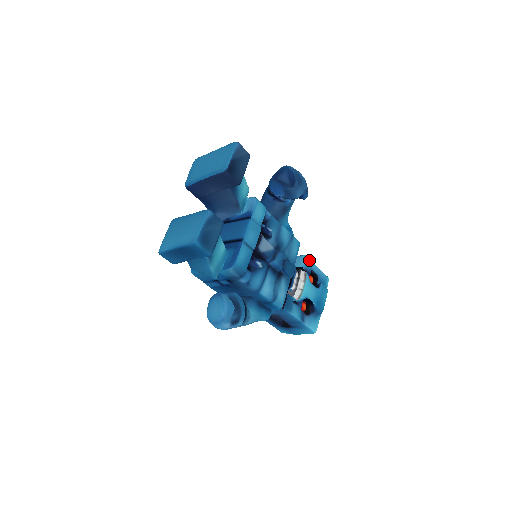
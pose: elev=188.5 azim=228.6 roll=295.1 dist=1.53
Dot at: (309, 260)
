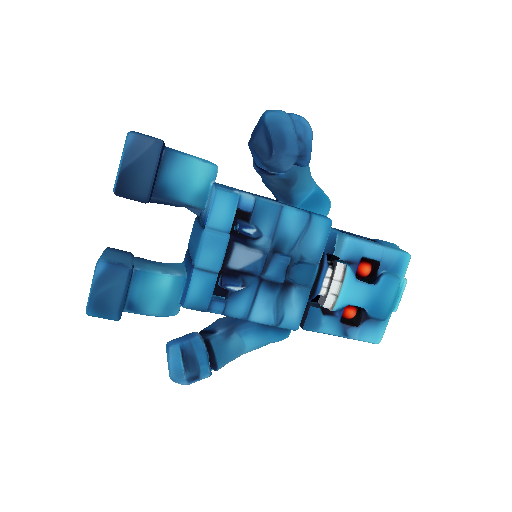
Dot at: (355, 243)
